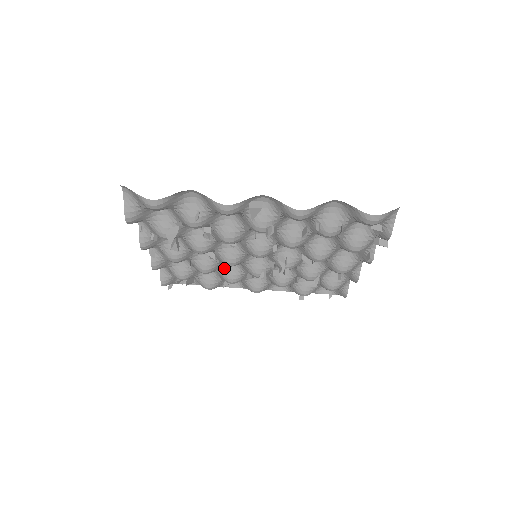
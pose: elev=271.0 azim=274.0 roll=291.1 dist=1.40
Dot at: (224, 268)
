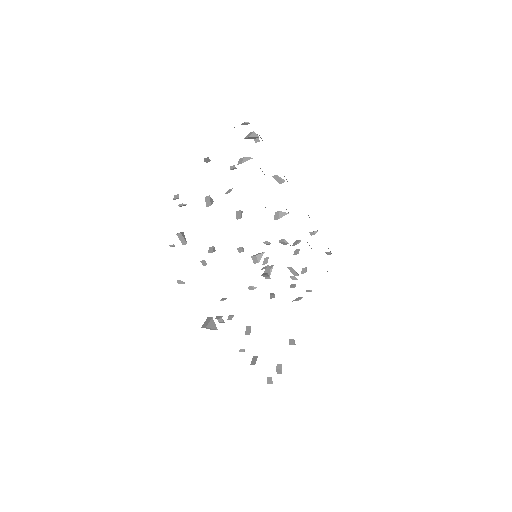
Dot at: occluded
